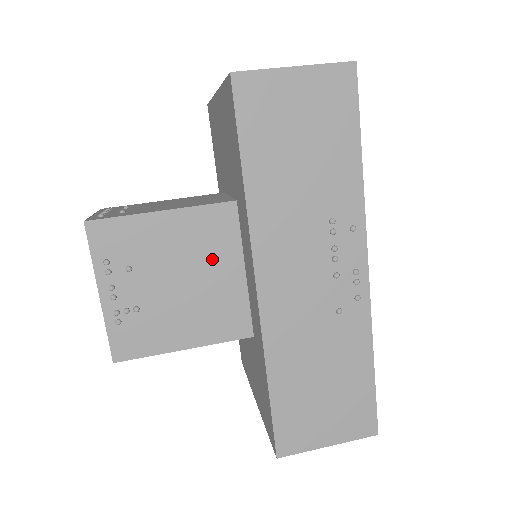
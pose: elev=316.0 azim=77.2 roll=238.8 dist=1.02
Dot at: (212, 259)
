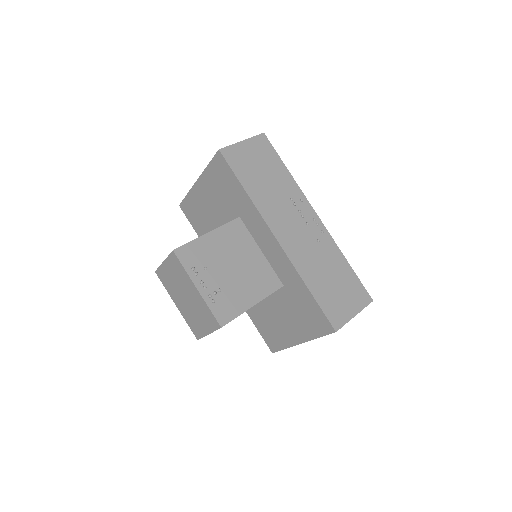
Dot at: (243, 250)
